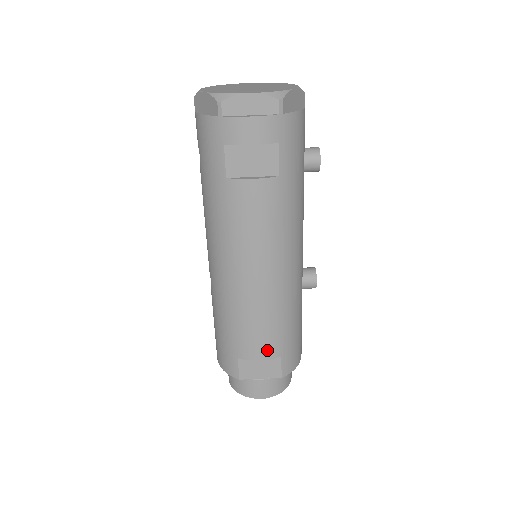
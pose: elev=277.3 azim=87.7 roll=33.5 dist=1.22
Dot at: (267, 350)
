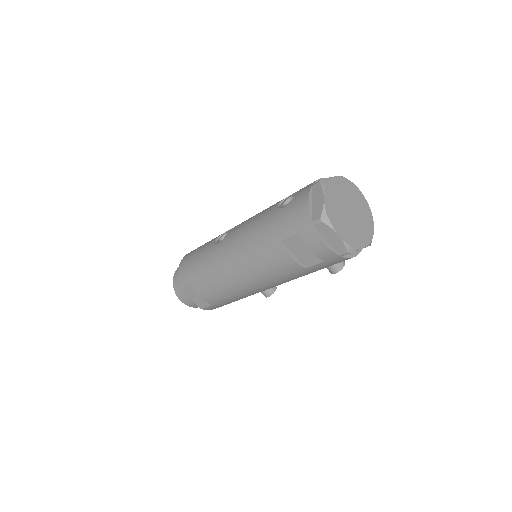
Dot at: (208, 298)
